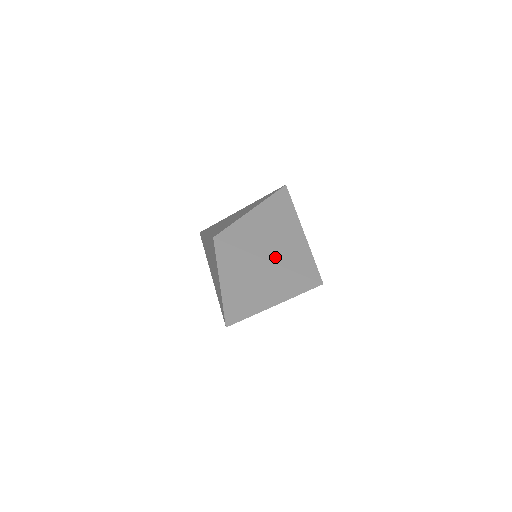
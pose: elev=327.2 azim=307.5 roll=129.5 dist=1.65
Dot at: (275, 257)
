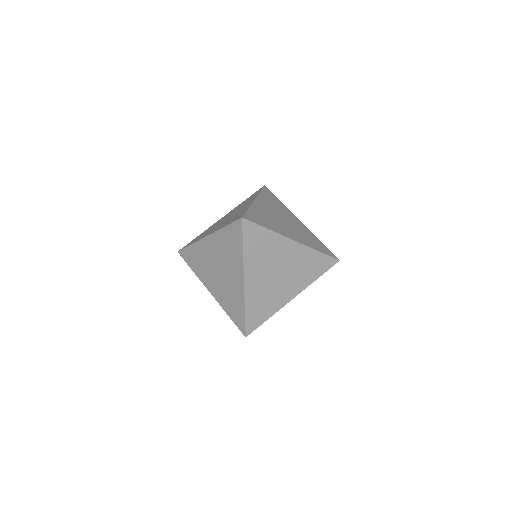
Dot at: (295, 237)
